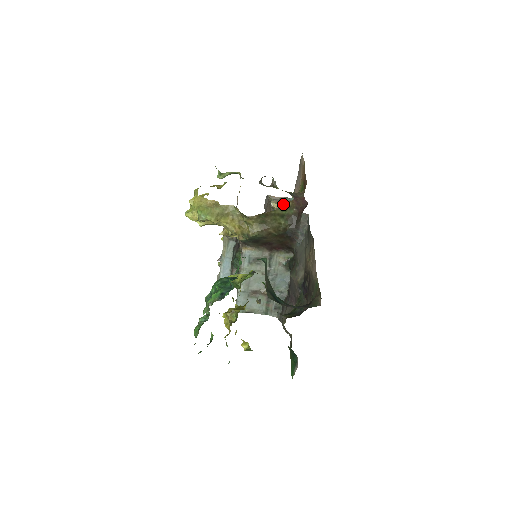
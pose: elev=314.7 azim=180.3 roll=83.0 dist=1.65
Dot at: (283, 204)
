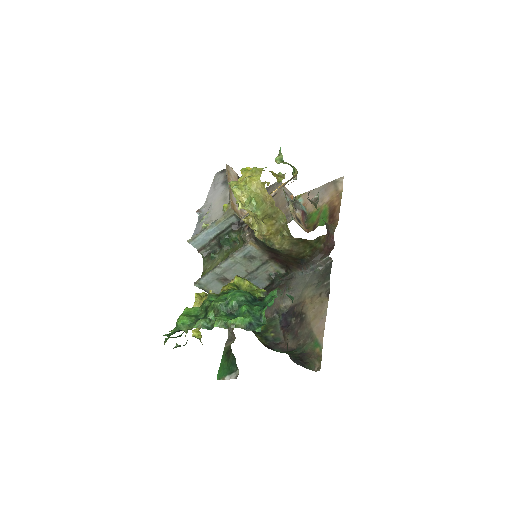
Dot at: (319, 236)
